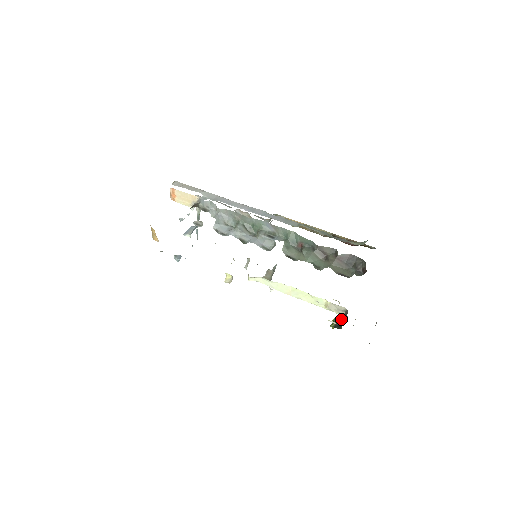
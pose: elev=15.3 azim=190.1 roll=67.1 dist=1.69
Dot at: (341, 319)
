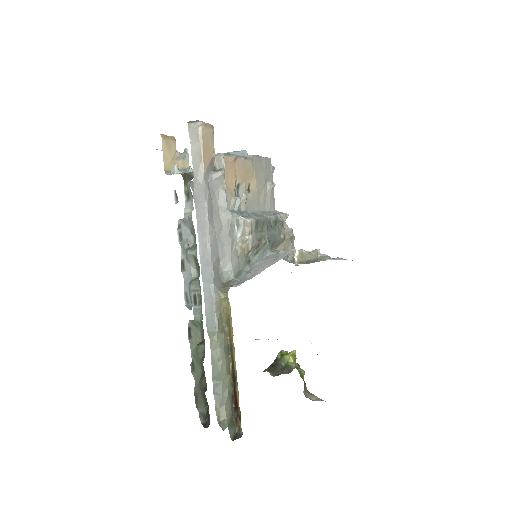
Dot at: (285, 365)
